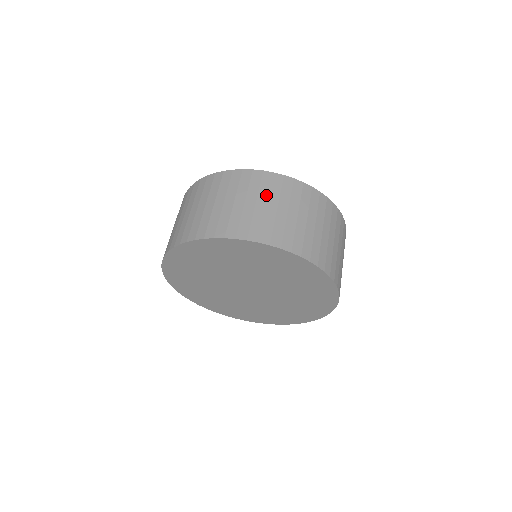
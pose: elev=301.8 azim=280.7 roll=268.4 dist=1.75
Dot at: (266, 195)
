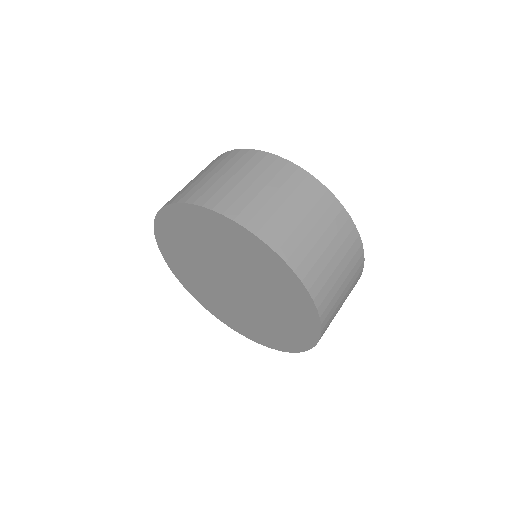
Dot at: (309, 208)
